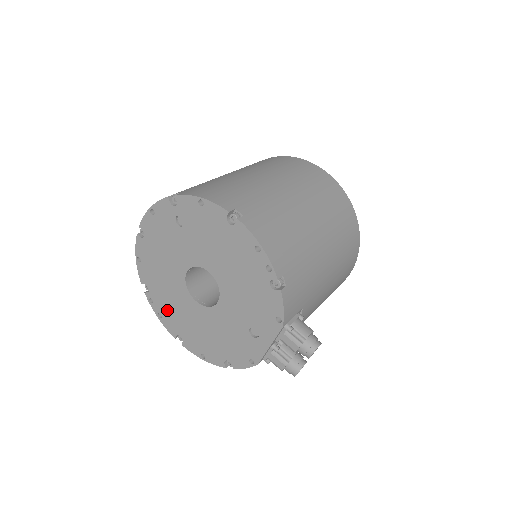
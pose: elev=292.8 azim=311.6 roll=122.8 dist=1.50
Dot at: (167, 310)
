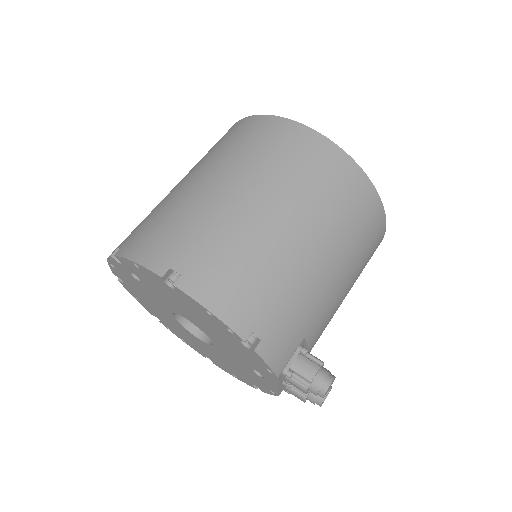
Dot at: (184, 338)
